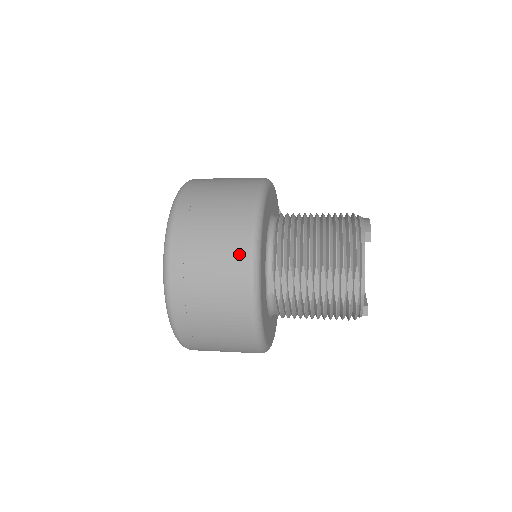
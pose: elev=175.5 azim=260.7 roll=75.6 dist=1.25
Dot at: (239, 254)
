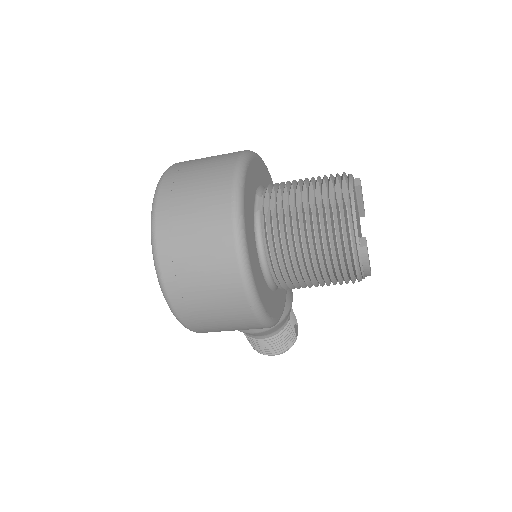
Dot at: (231, 155)
